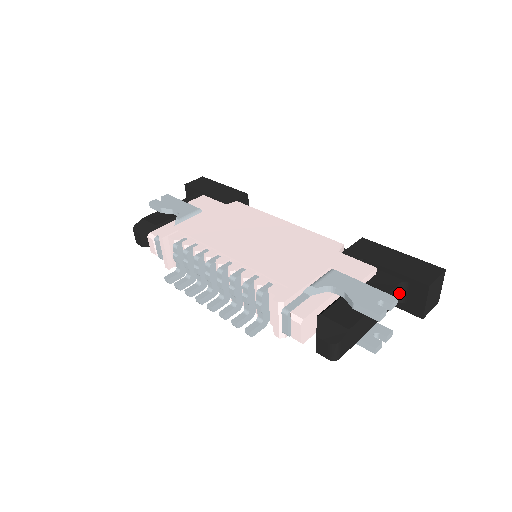
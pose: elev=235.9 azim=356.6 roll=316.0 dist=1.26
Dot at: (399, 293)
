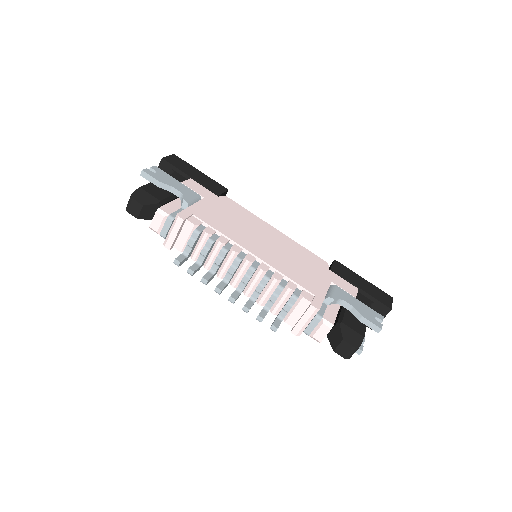
Dot at: occluded
